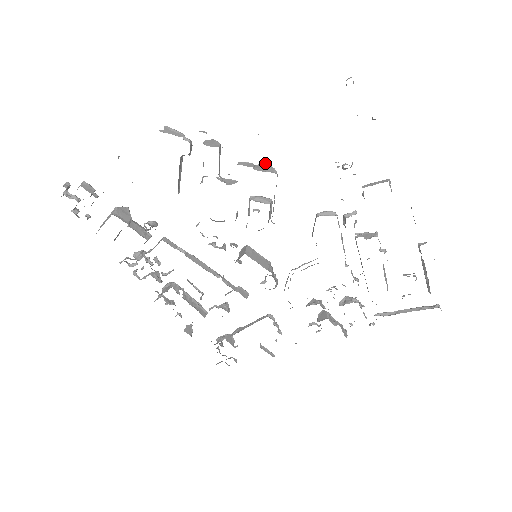
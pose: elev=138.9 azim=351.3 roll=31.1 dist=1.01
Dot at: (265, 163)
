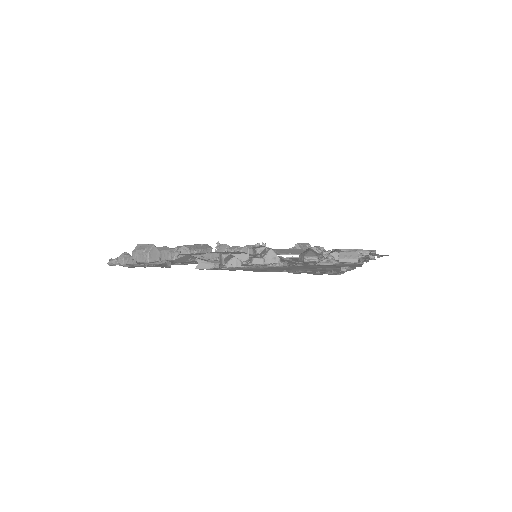
Dot at: (271, 252)
